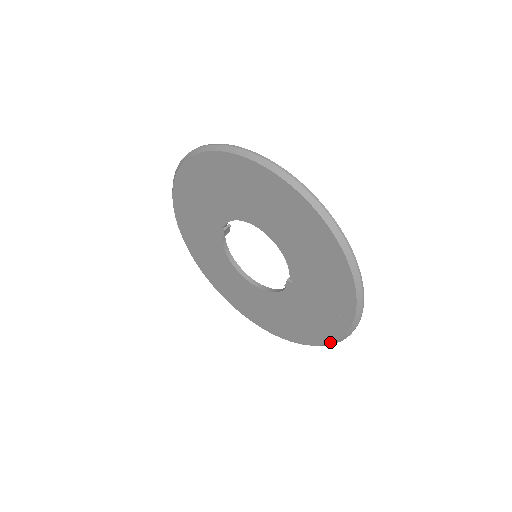
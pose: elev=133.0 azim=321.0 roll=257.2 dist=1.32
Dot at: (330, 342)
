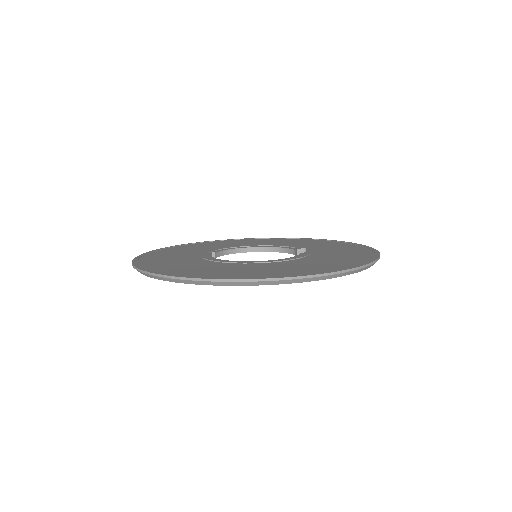
Dot at: occluded
